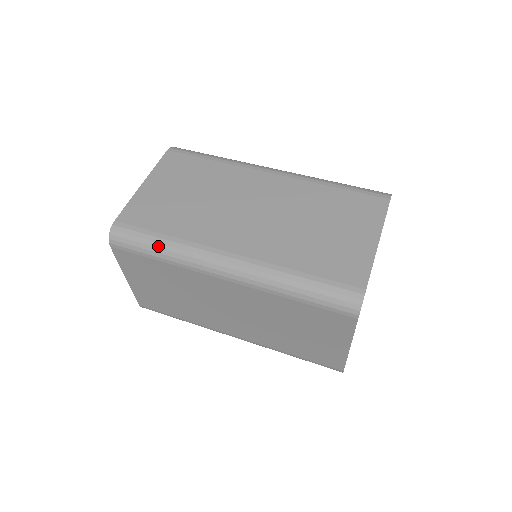
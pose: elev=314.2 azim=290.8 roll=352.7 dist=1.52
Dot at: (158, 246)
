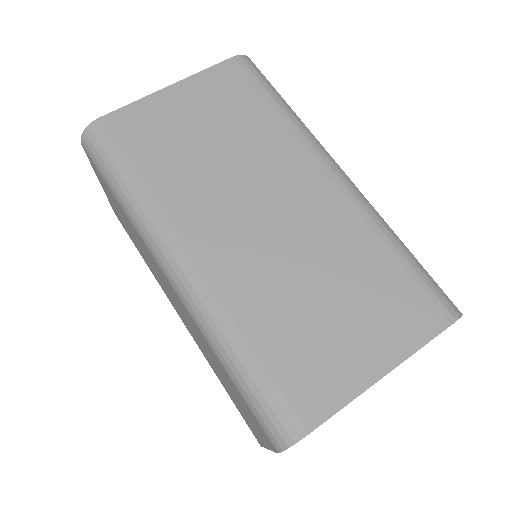
Dot at: (122, 186)
